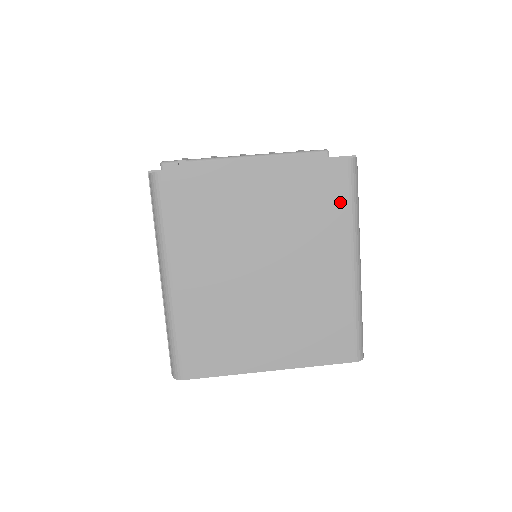
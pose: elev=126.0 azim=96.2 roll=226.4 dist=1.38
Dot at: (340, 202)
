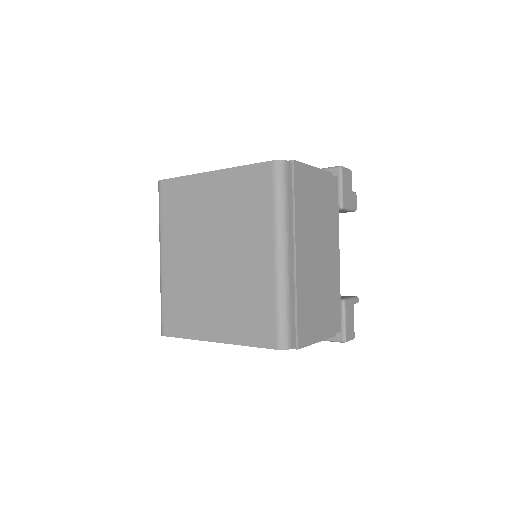
Dot at: (266, 199)
